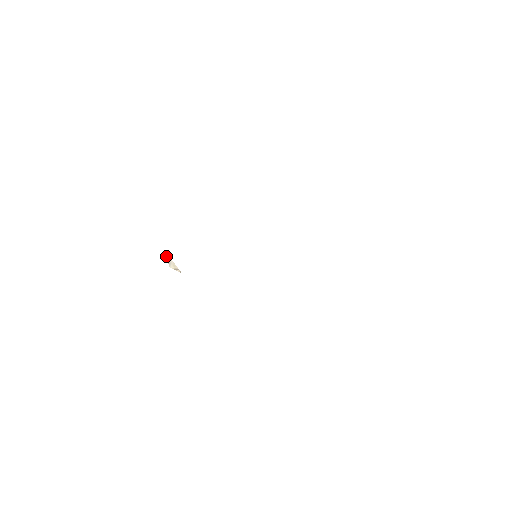
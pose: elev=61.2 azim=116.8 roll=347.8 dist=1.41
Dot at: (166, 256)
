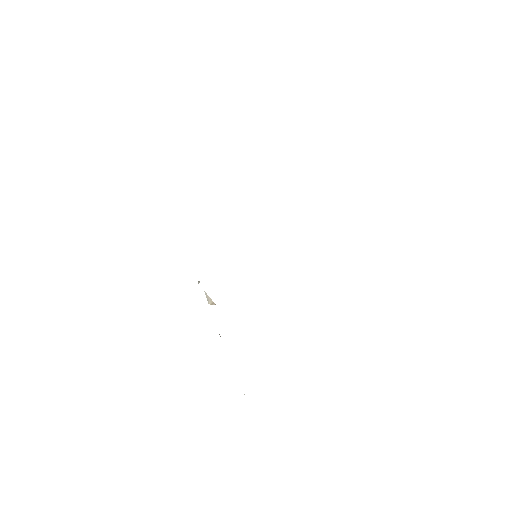
Dot at: occluded
